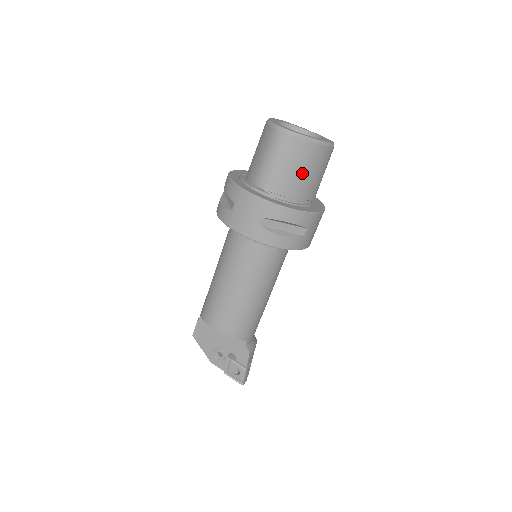
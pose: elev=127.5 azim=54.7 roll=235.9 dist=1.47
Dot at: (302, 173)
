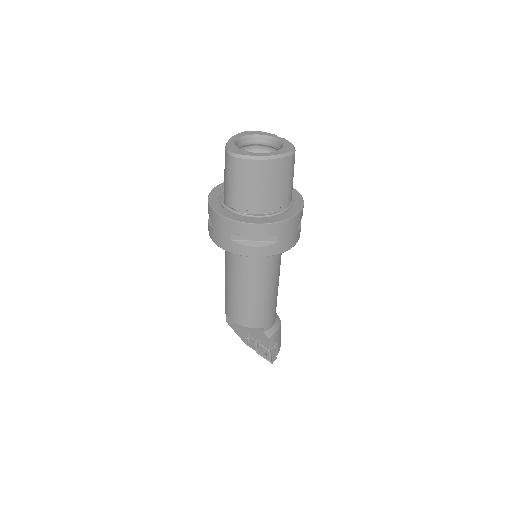
Dot at: (261, 188)
